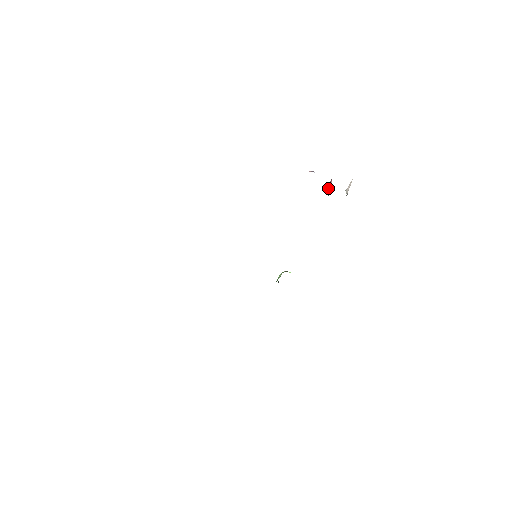
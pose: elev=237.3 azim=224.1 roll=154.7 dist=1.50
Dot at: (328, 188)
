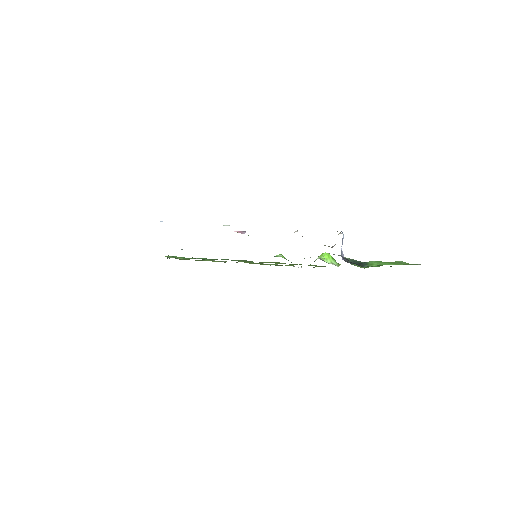
Dot at: occluded
